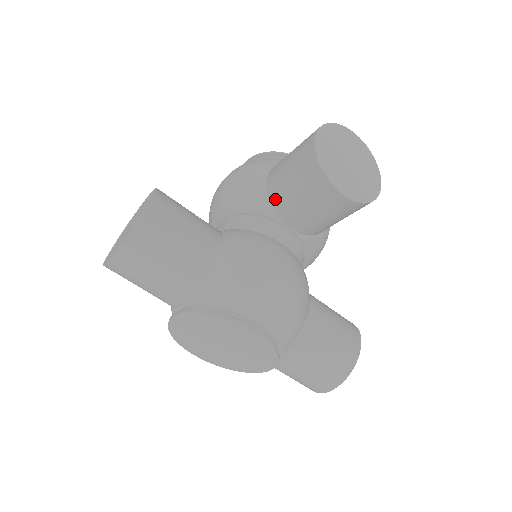
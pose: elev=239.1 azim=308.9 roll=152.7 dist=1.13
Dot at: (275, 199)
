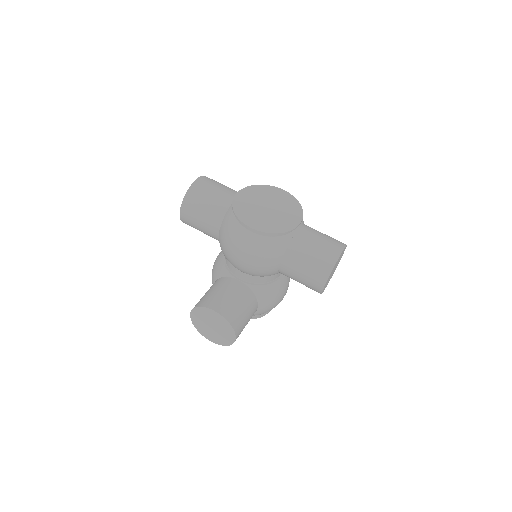
Dot at: occluded
